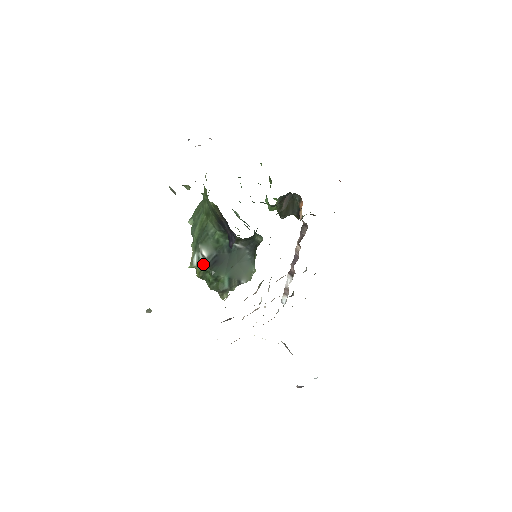
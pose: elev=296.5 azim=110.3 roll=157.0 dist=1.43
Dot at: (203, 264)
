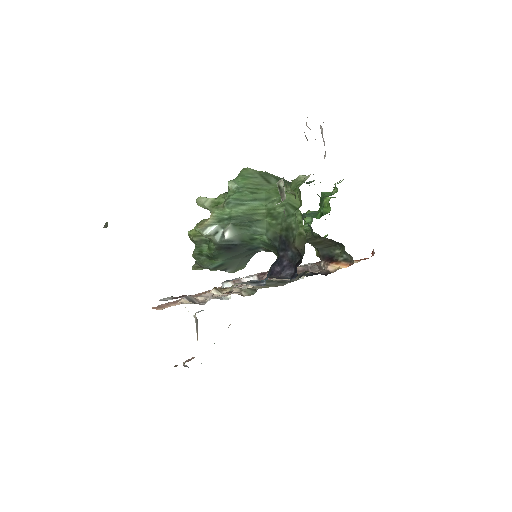
Dot at: (215, 240)
